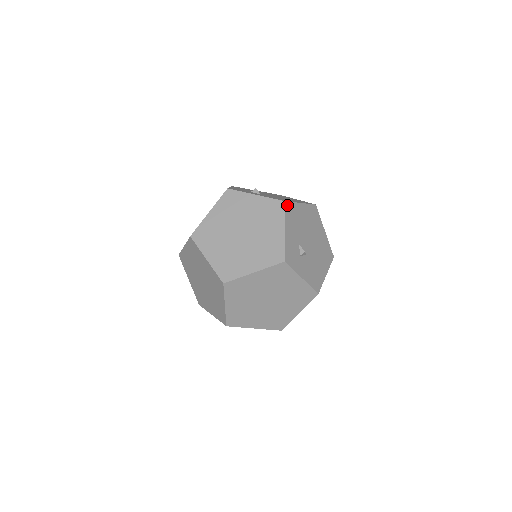
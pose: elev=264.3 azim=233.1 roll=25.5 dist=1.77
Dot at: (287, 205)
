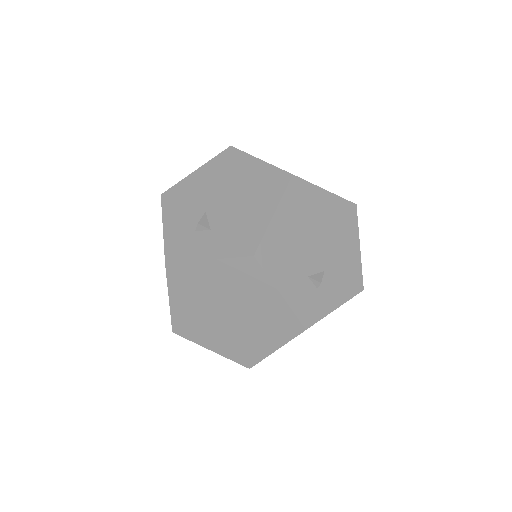
Dot at: (260, 255)
